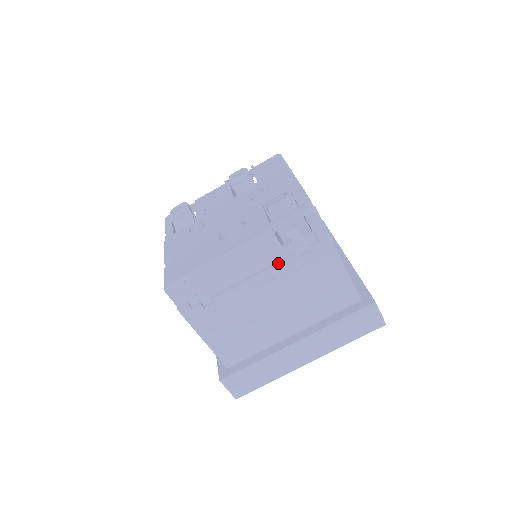
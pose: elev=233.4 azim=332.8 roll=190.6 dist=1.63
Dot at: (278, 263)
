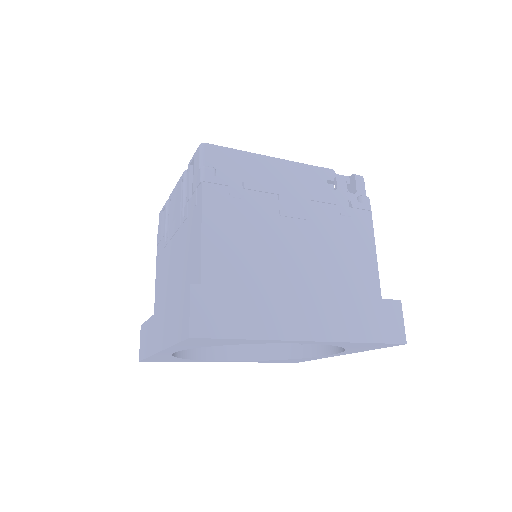
Dot at: (320, 195)
